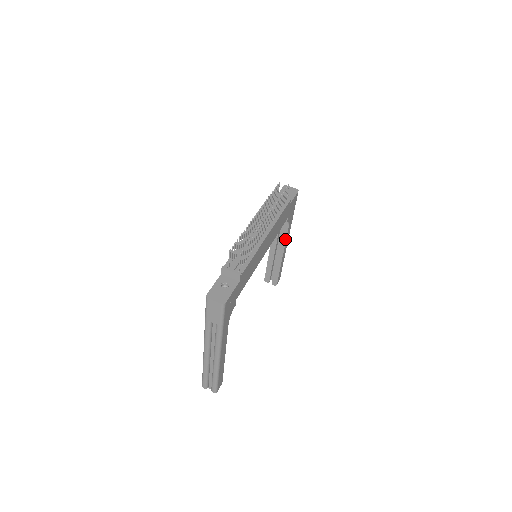
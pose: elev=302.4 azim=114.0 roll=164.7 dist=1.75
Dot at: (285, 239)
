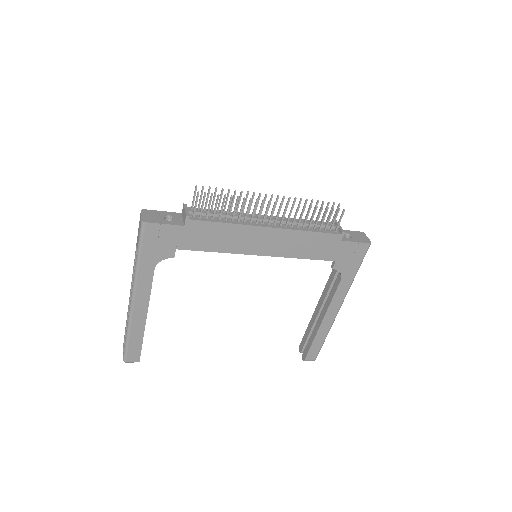
Dot at: (331, 299)
